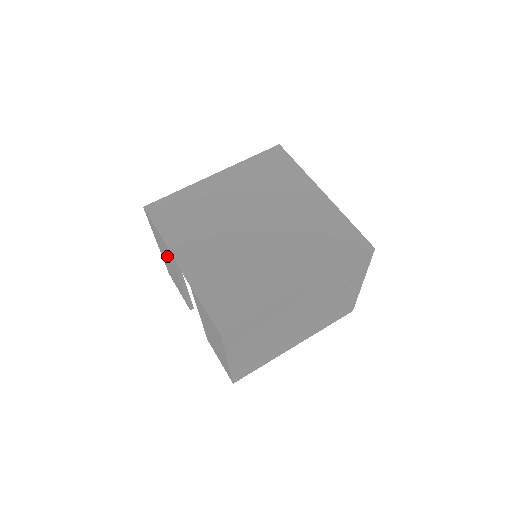
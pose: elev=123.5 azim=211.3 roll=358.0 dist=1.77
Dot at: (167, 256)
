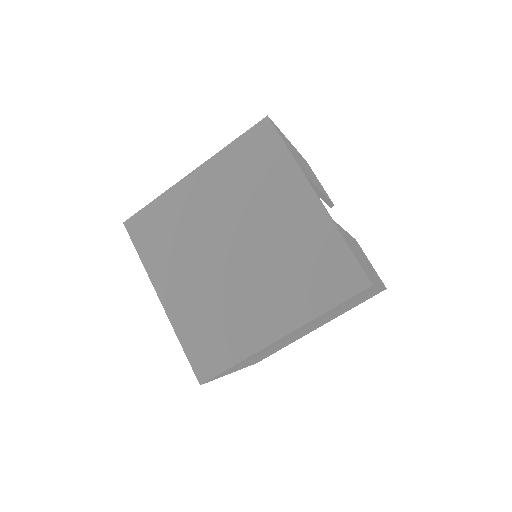
Dot at: occluded
